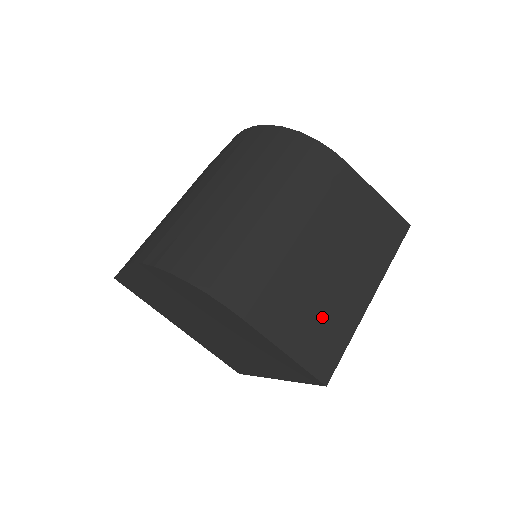
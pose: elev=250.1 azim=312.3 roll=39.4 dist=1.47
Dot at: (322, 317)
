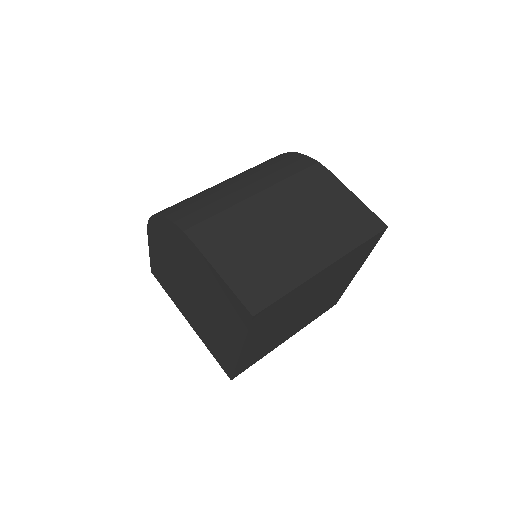
Dot at: (268, 264)
